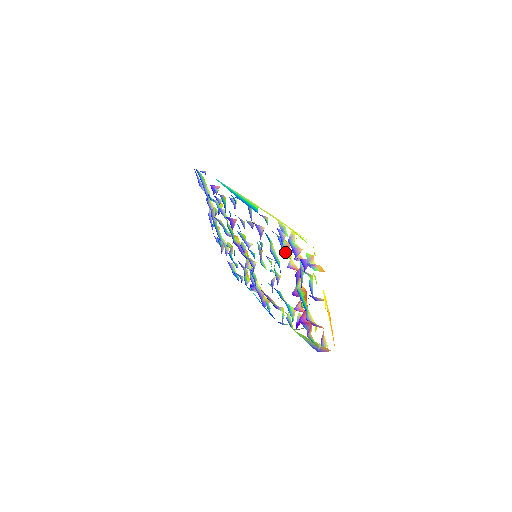
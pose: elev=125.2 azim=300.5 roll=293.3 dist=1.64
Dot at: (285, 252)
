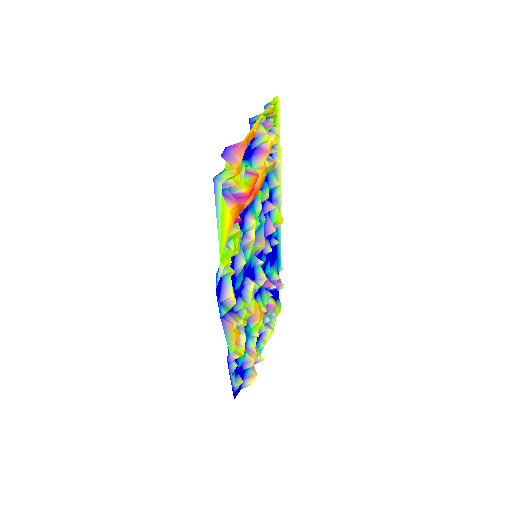
Dot at: occluded
